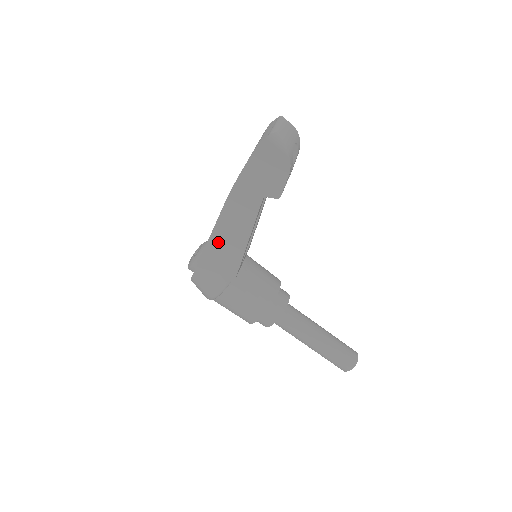
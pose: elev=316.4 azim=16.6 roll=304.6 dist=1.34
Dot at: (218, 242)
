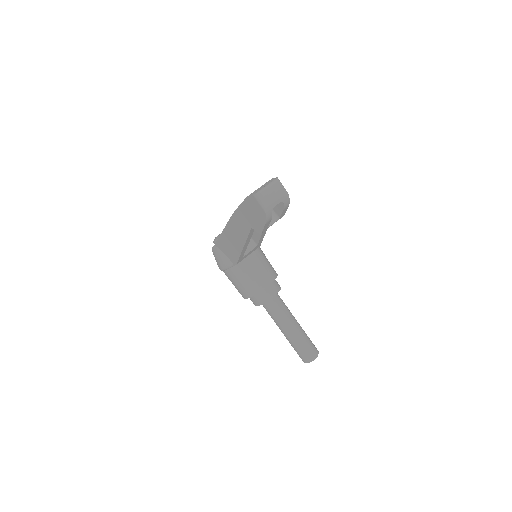
Dot at: (227, 238)
